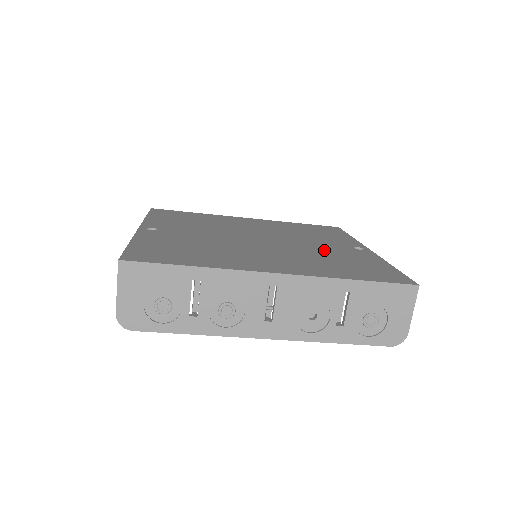
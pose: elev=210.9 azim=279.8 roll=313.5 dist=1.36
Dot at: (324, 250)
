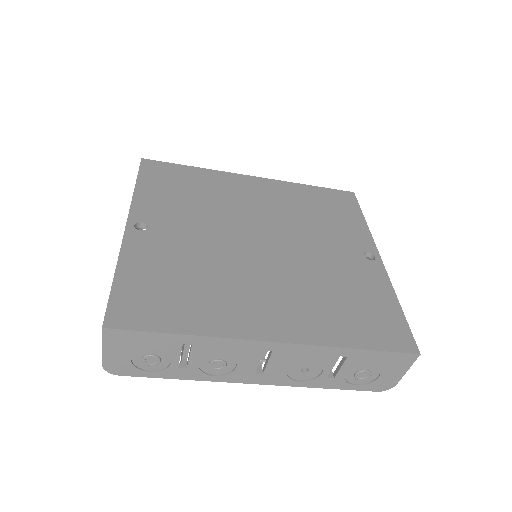
Dot at: (331, 267)
